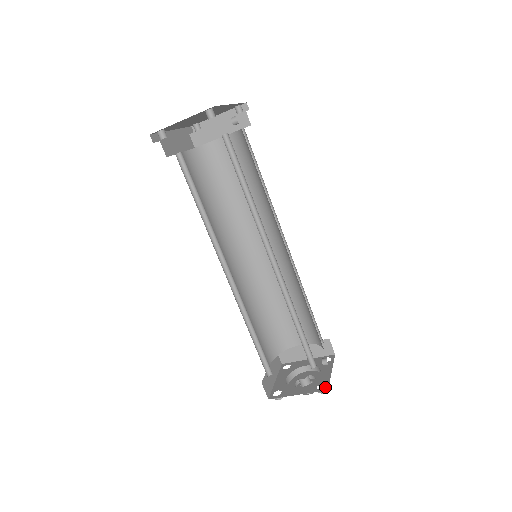
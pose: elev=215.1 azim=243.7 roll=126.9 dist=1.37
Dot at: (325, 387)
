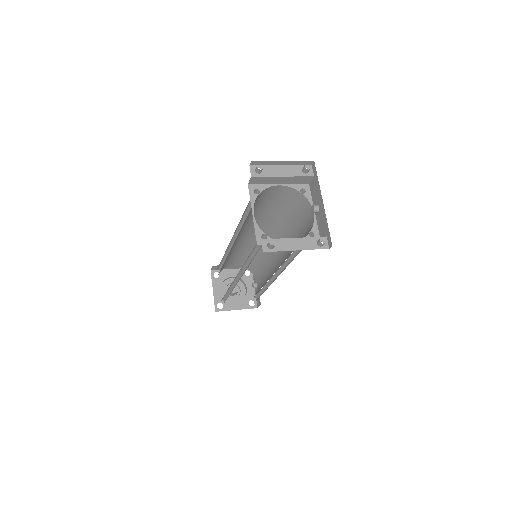
Dot at: (255, 305)
